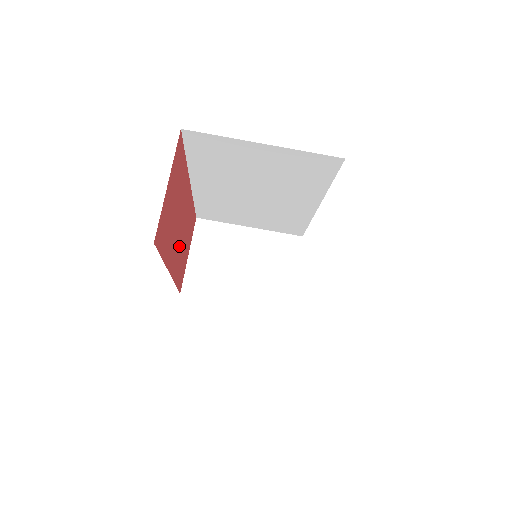
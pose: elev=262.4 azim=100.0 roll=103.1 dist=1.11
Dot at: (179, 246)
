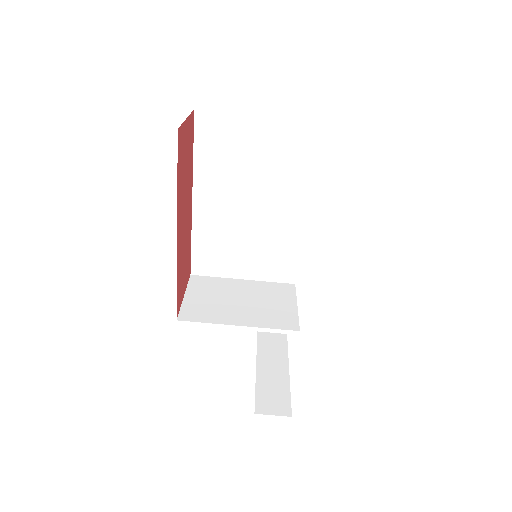
Dot at: (182, 238)
